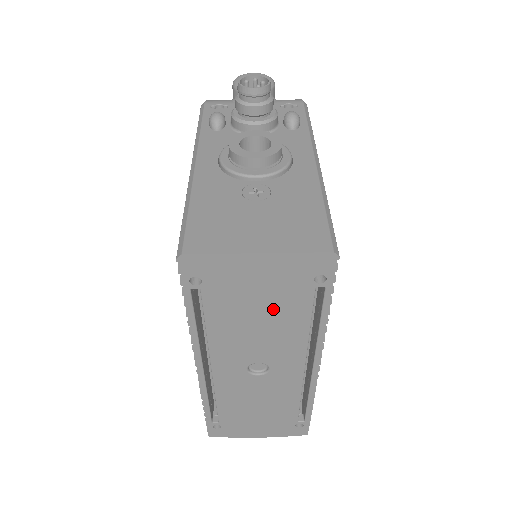
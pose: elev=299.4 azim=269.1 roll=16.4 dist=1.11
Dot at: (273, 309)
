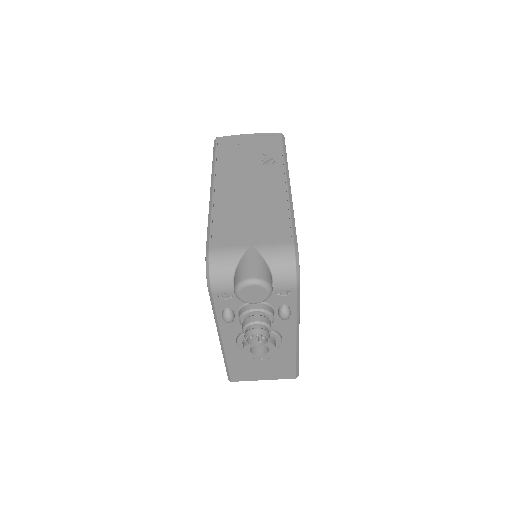
Dot at: occluded
